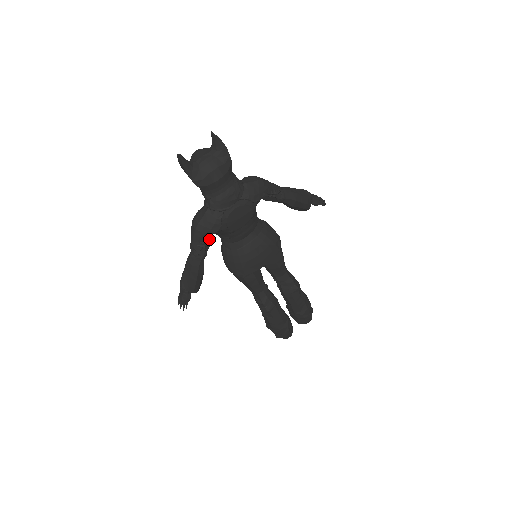
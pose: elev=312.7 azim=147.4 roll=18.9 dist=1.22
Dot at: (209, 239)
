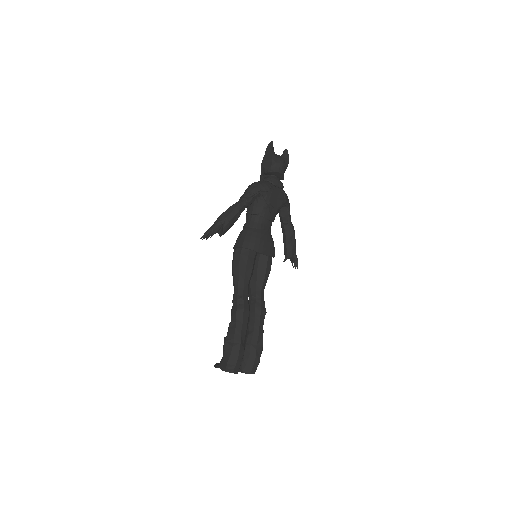
Dot at: (256, 197)
